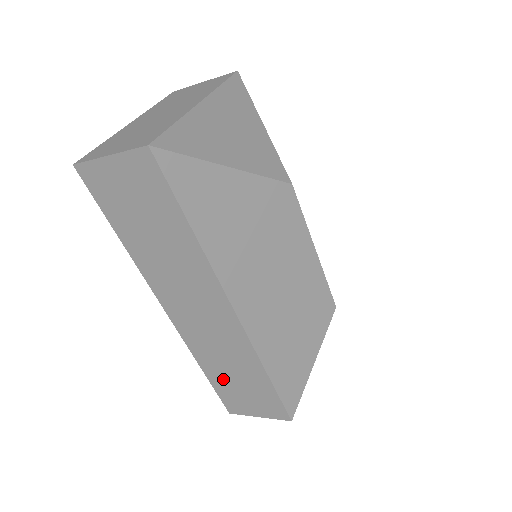
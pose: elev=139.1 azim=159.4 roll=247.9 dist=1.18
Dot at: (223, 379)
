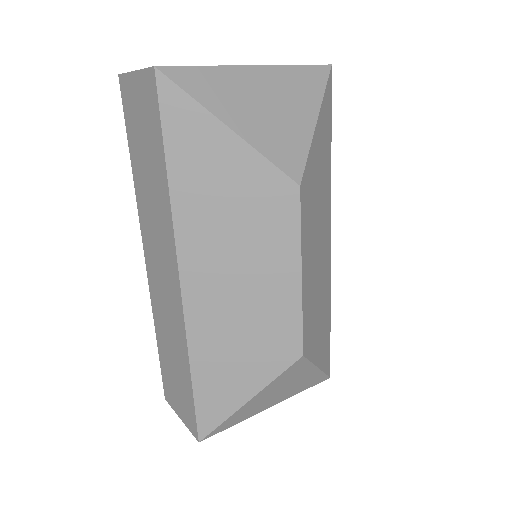
Dot at: (166, 356)
